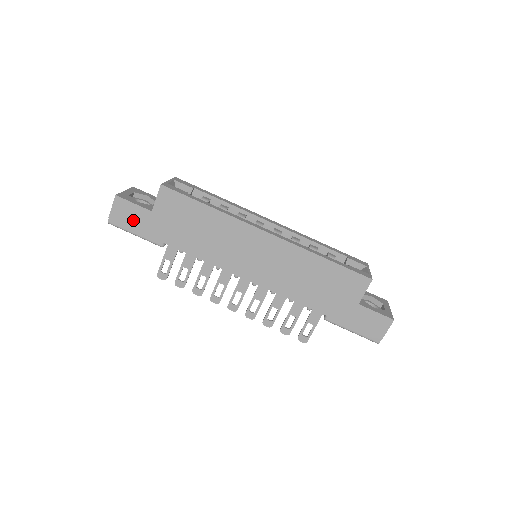
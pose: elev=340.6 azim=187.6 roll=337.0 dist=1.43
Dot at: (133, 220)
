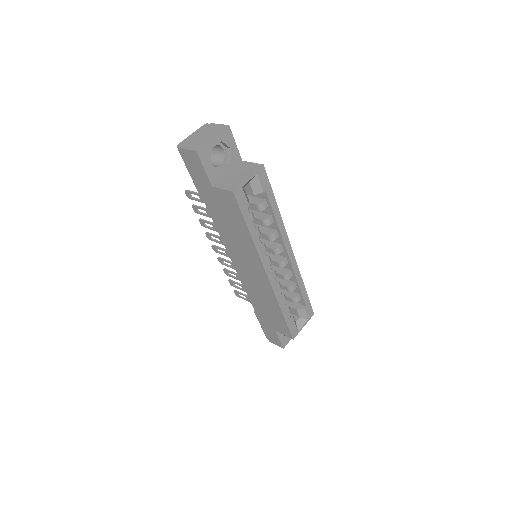
Dot at: (195, 171)
